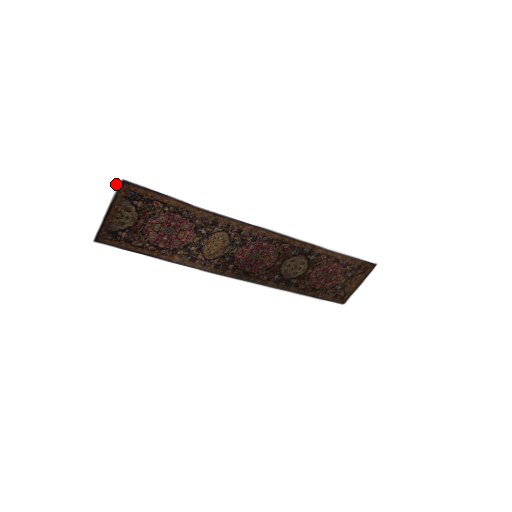
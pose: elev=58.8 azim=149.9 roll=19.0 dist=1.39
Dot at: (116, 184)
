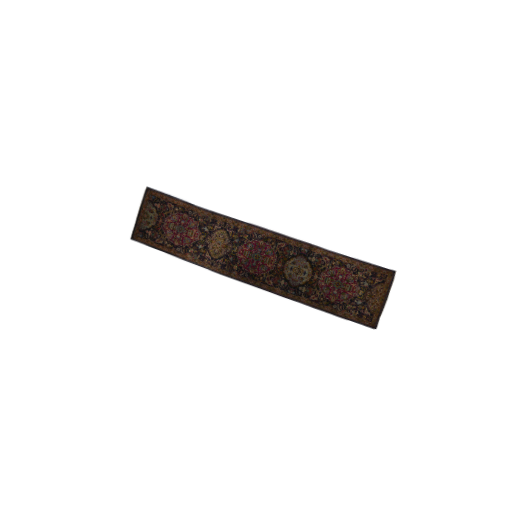
Dot at: (143, 191)
